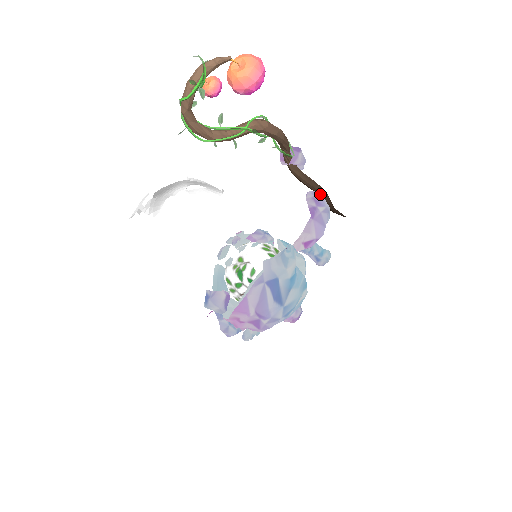
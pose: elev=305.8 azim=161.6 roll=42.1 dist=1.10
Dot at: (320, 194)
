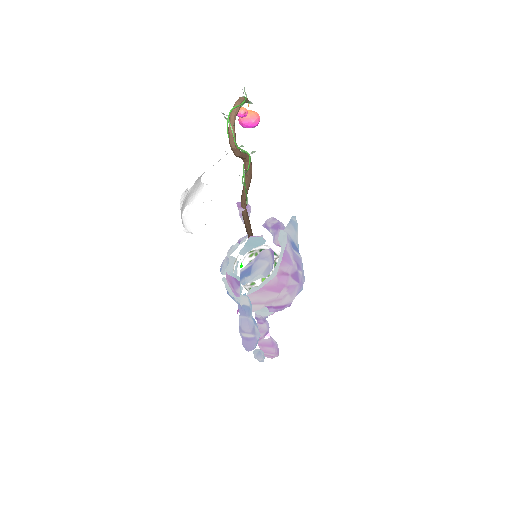
Dot at: occluded
